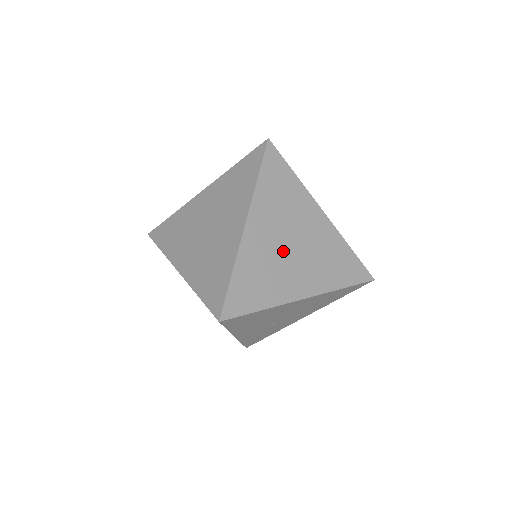
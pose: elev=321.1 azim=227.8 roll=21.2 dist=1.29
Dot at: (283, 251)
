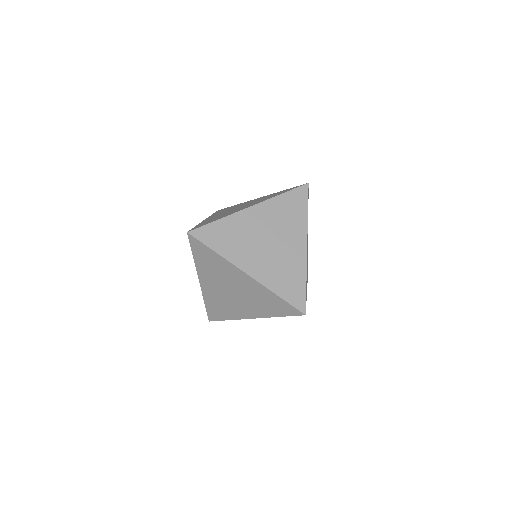
Dot at: occluded
